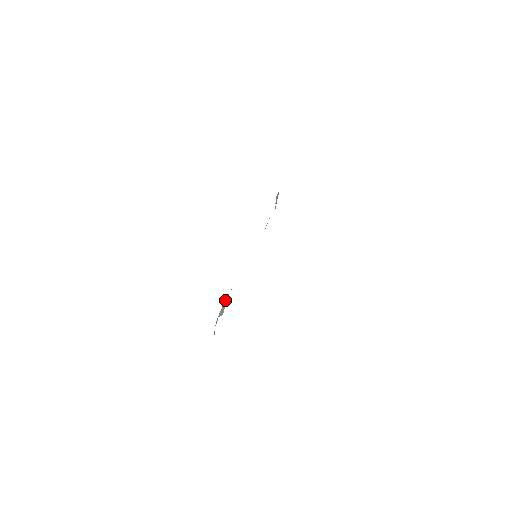
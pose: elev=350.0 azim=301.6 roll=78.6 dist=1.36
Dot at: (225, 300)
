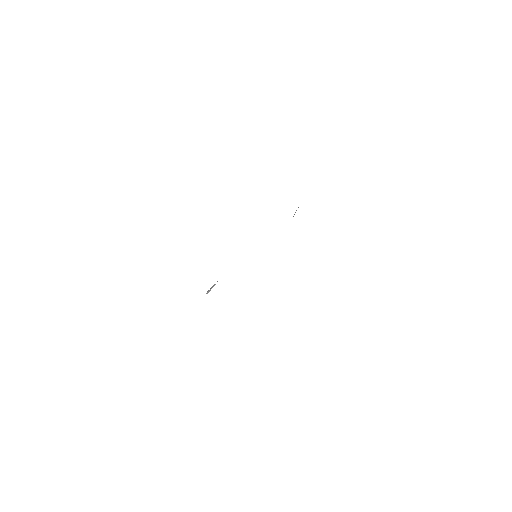
Dot at: occluded
